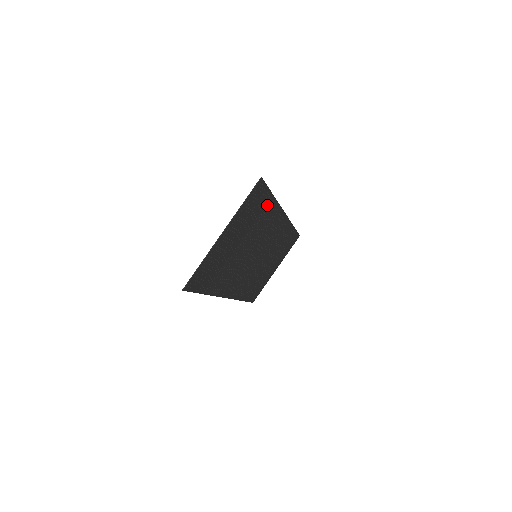
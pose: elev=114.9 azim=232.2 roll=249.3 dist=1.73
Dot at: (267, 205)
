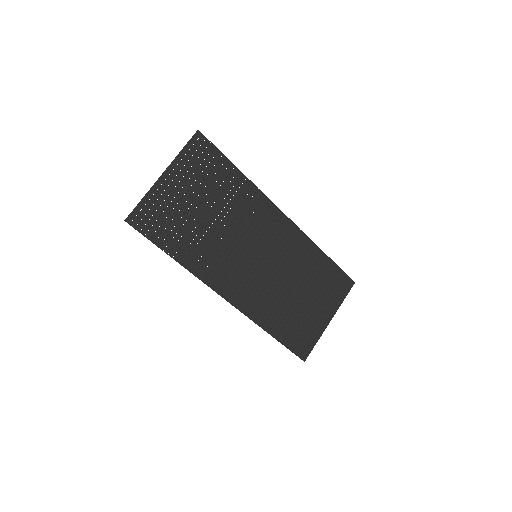
Dot at: (232, 177)
